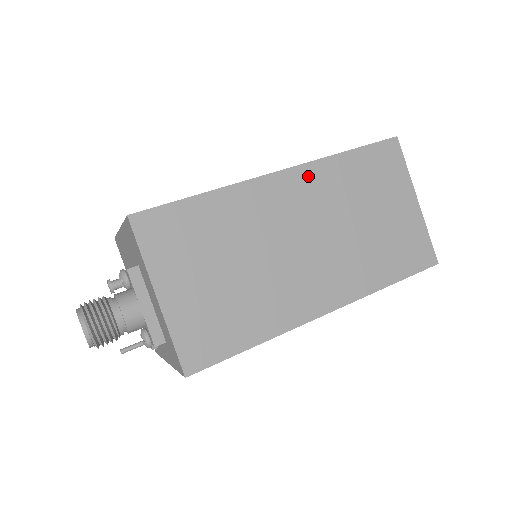
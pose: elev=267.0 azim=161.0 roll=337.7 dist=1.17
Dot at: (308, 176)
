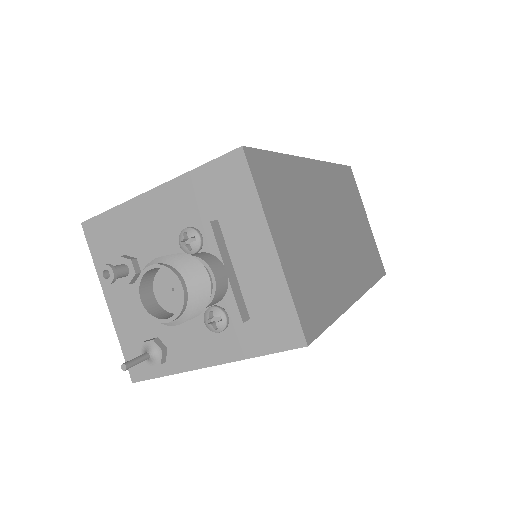
Dot at: (325, 172)
